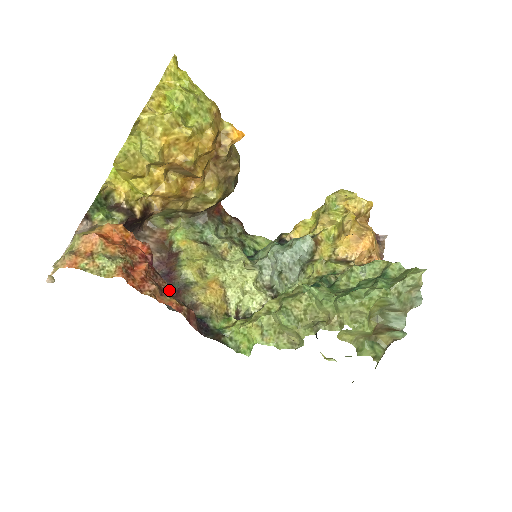
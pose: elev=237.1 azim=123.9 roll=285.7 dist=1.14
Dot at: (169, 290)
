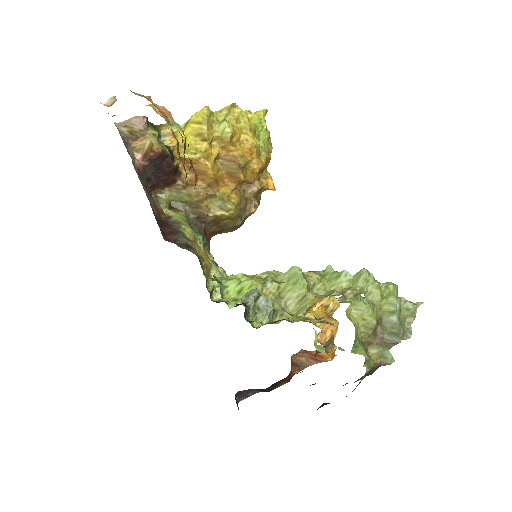
Dot at: occluded
